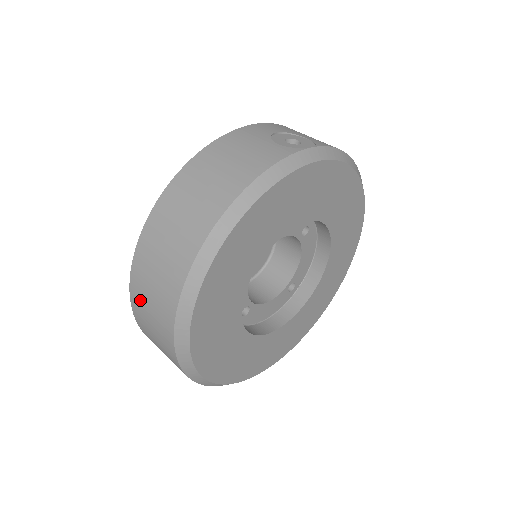
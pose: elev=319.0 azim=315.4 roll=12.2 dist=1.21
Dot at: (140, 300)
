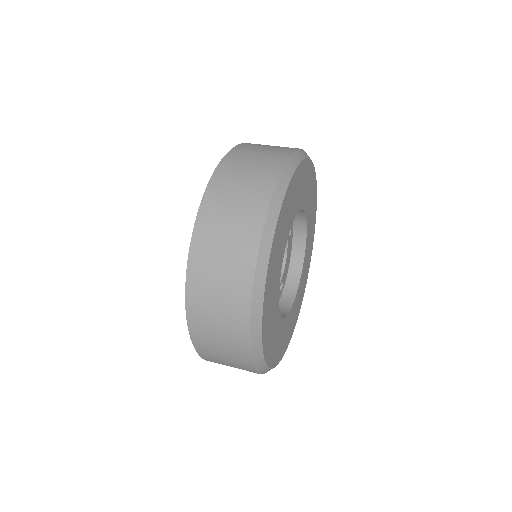
Dot at: (206, 266)
